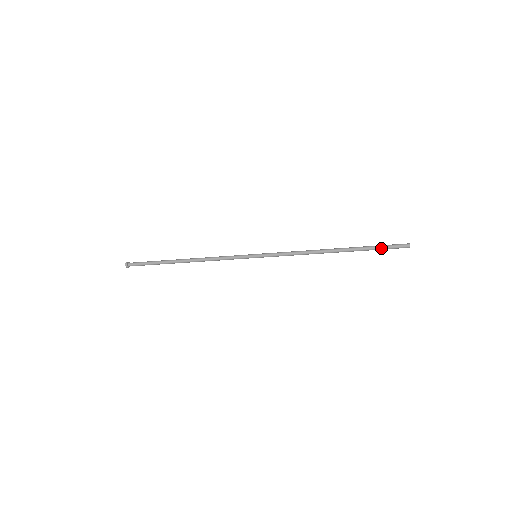
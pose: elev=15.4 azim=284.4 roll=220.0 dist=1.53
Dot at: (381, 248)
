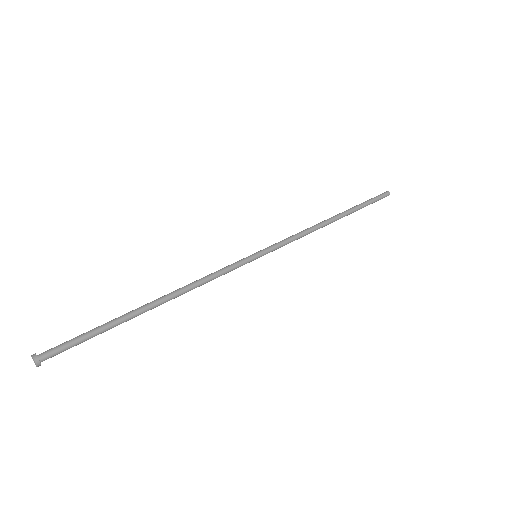
Dot at: (371, 203)
